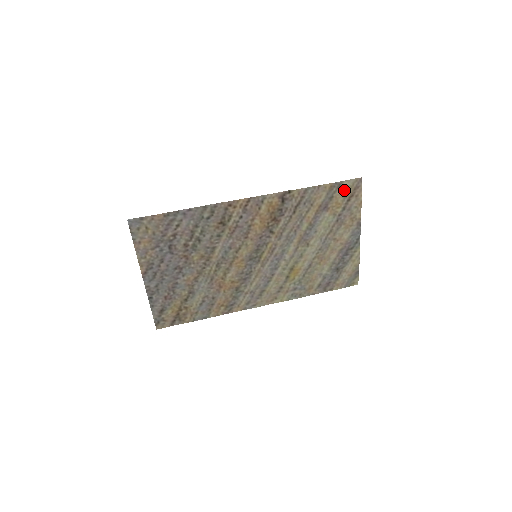
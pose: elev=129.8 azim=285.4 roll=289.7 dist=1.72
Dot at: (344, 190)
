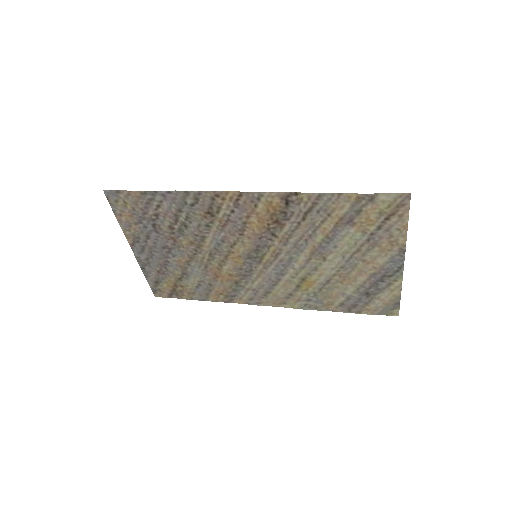
Dot at: (380, 205)
